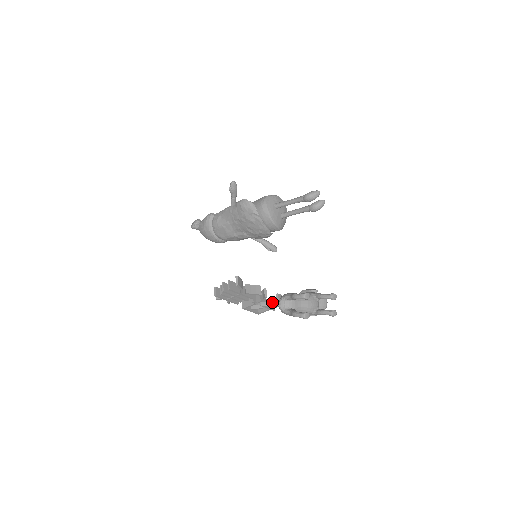
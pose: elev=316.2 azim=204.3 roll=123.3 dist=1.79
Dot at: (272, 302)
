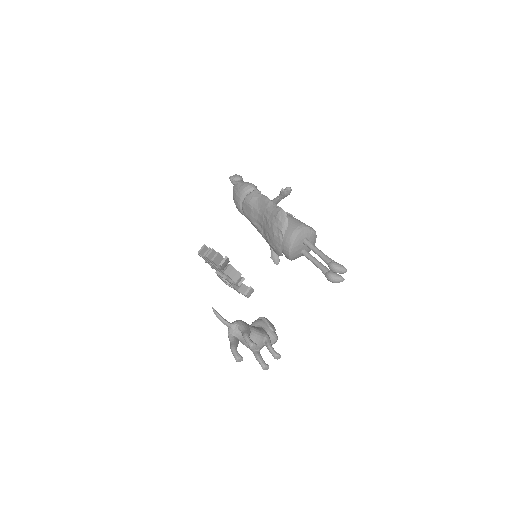
Dot at: (226, 320)
